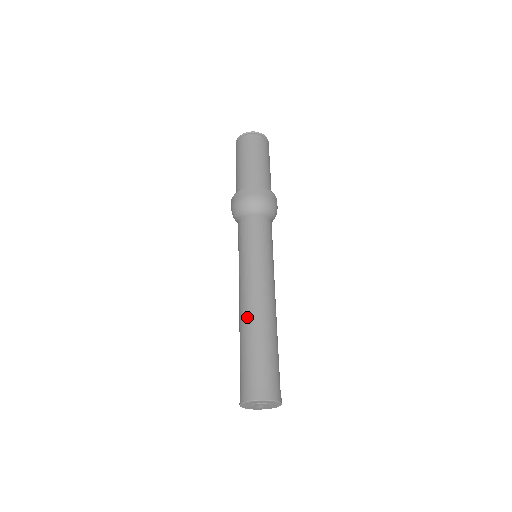
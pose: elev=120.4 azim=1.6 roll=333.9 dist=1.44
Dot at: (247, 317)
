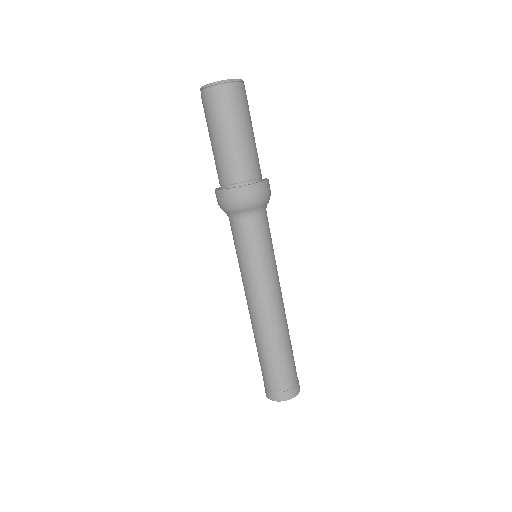
Dot at: (262, 333)
